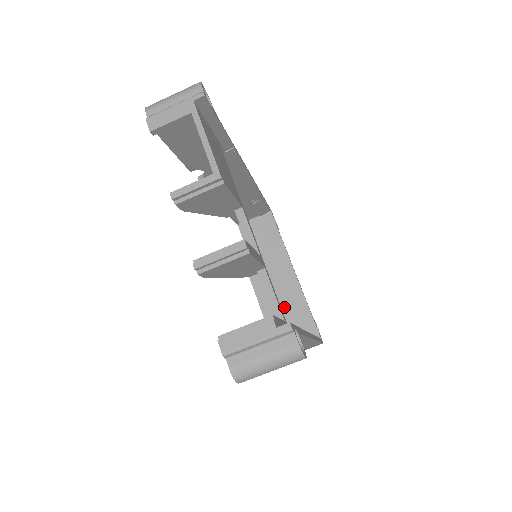
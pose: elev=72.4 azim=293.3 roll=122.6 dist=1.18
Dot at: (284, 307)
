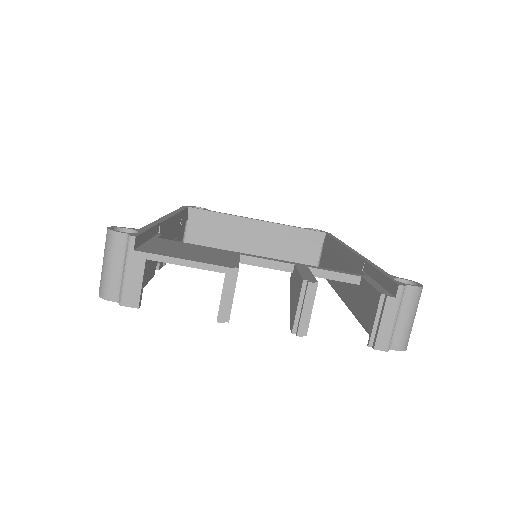
Dot at: (282, 247)
